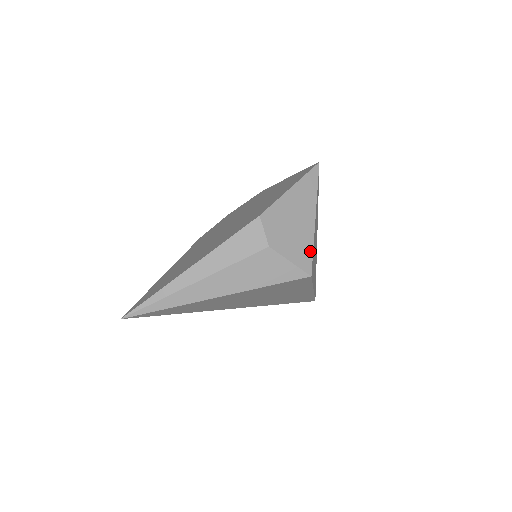
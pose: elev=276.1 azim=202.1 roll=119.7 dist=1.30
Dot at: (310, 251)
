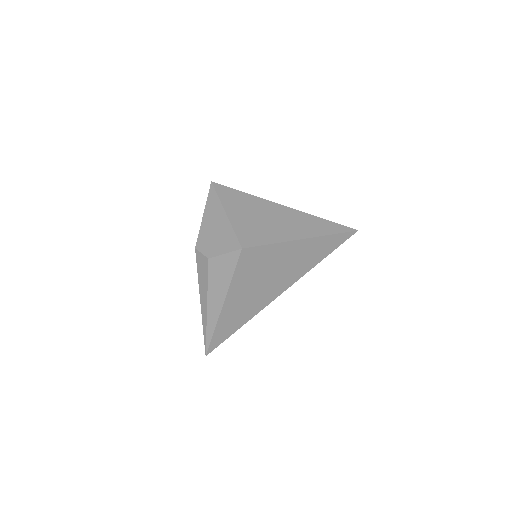
Dot at: (233, 235)
